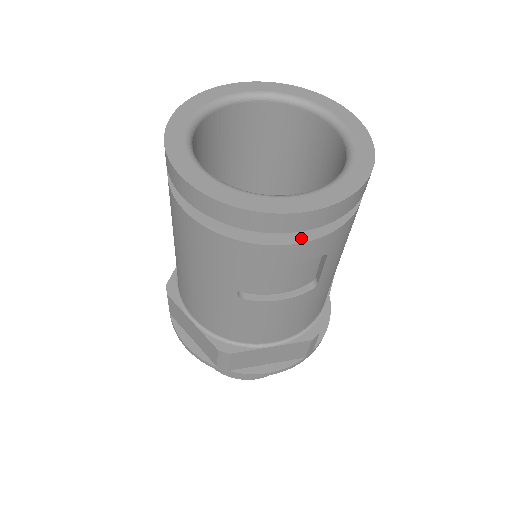
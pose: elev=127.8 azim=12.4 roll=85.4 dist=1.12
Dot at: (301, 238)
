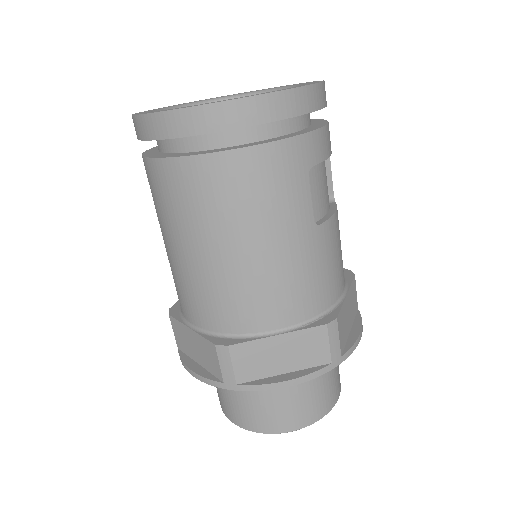
Dot at: (322, 124)
